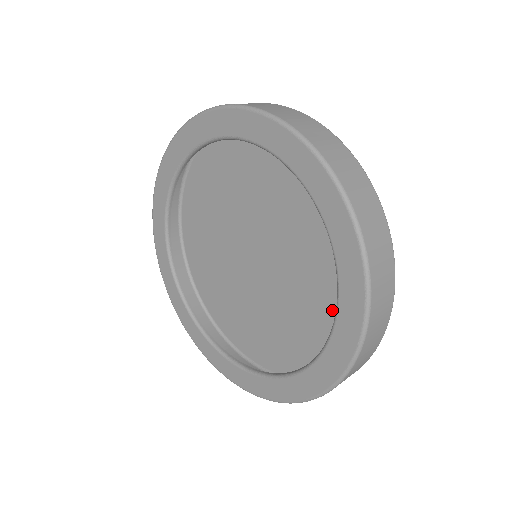
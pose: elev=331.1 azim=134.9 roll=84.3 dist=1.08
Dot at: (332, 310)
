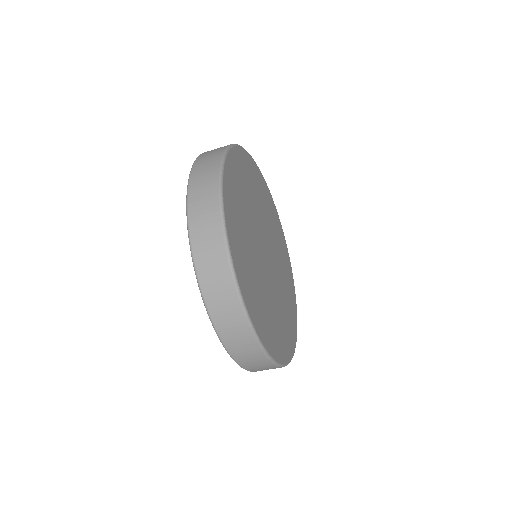
Dot at: occluded
